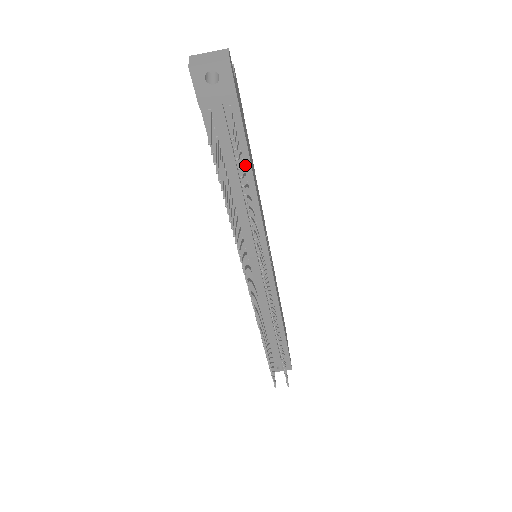
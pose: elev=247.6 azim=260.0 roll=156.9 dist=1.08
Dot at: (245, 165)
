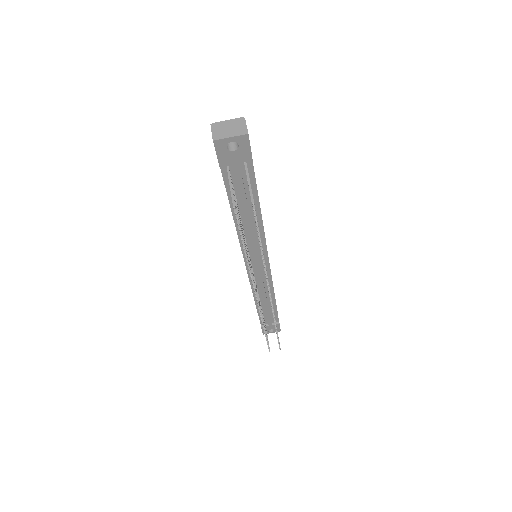
Dot at: (254, 200)
